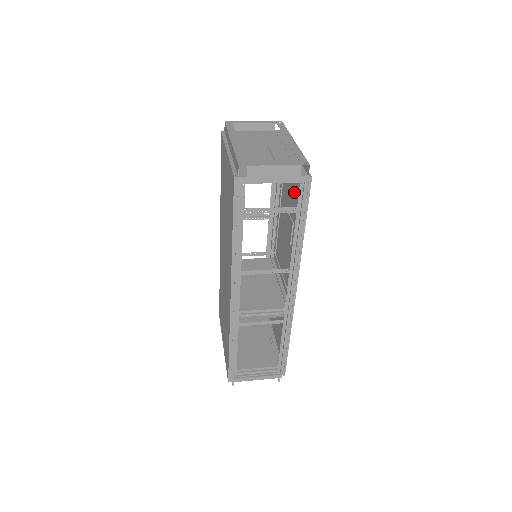
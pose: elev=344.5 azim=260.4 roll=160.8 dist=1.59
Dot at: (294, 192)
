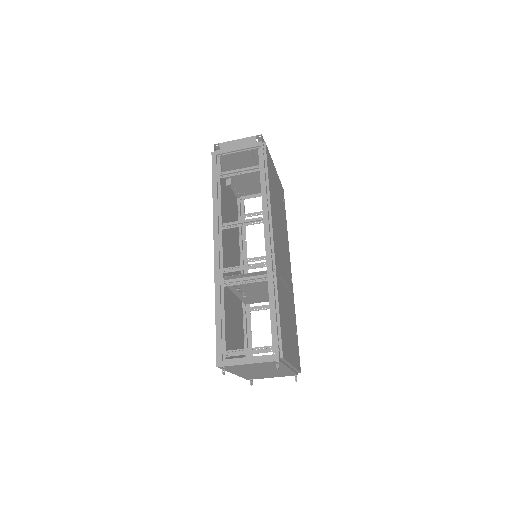
Dot at: (276, 190)
